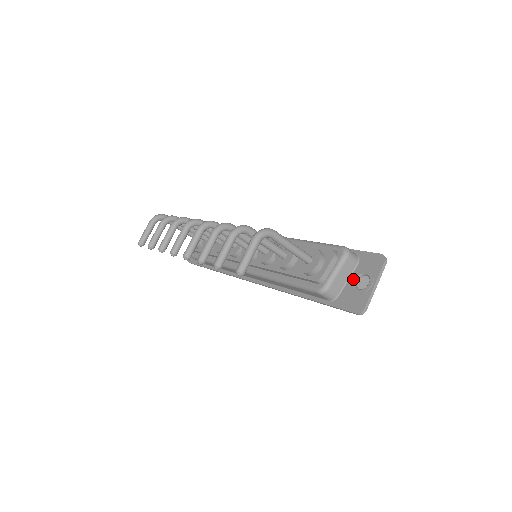
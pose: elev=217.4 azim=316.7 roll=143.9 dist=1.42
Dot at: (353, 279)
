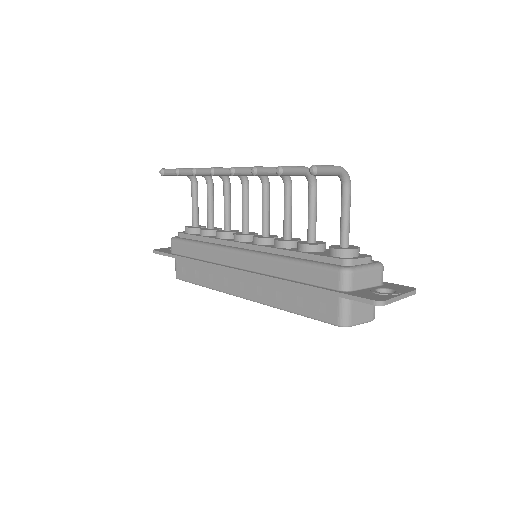
Dot at: (375, 288)
